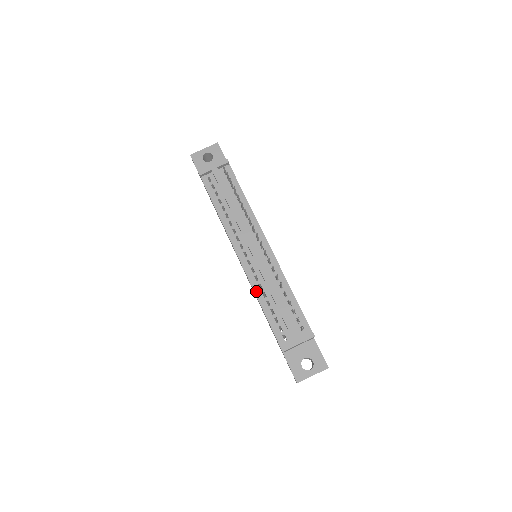
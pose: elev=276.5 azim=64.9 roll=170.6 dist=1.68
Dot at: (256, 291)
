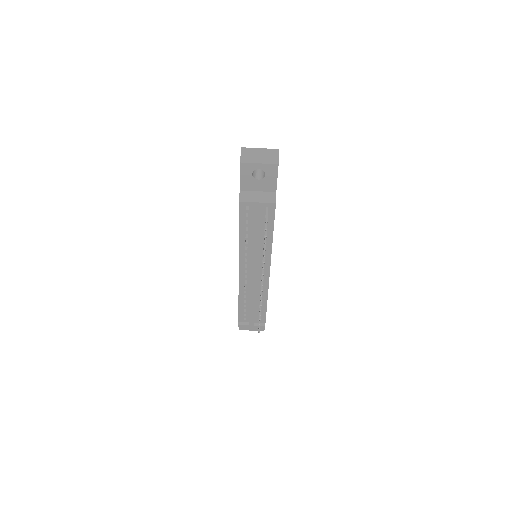
Dot at: (240, 293)
